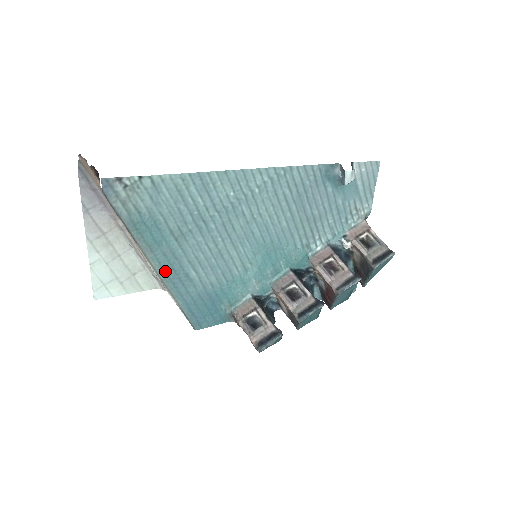
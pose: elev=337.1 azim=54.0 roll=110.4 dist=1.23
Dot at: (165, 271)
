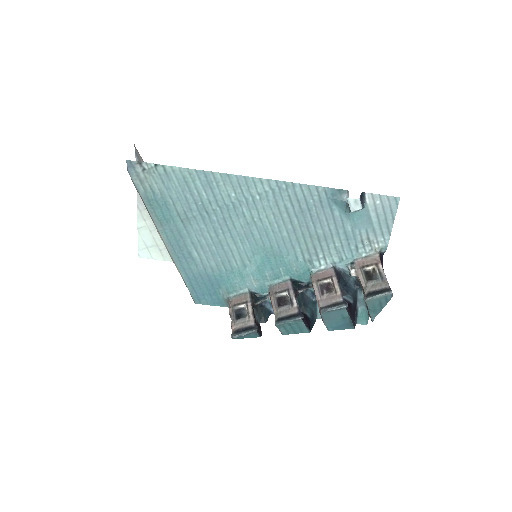
Dot at: (171, 245)
